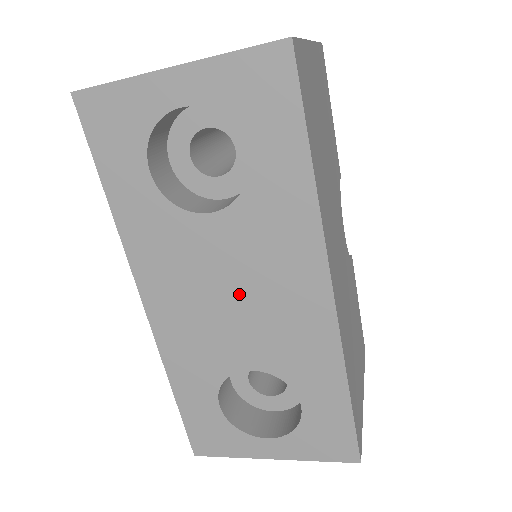
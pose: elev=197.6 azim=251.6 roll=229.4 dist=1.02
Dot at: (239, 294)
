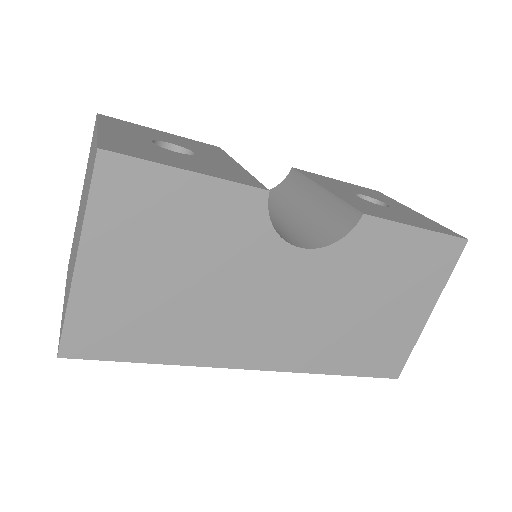
Dot at: occluded
